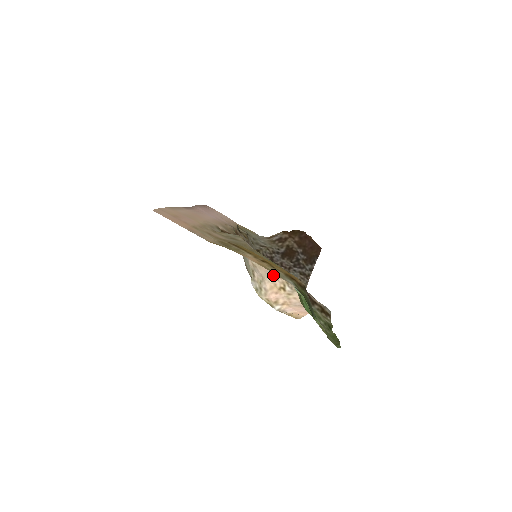
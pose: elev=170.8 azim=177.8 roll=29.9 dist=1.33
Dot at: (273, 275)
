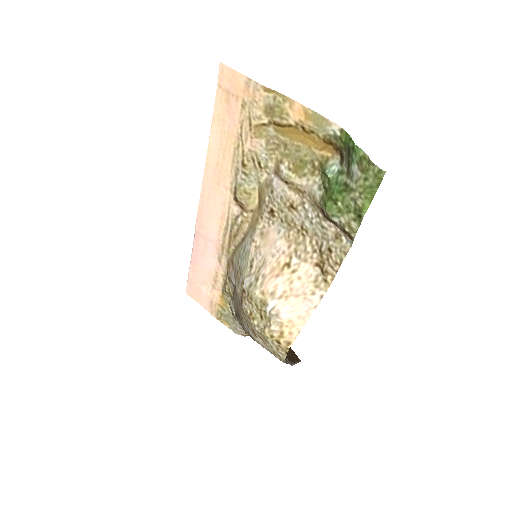
Dot at: (280, 247)
